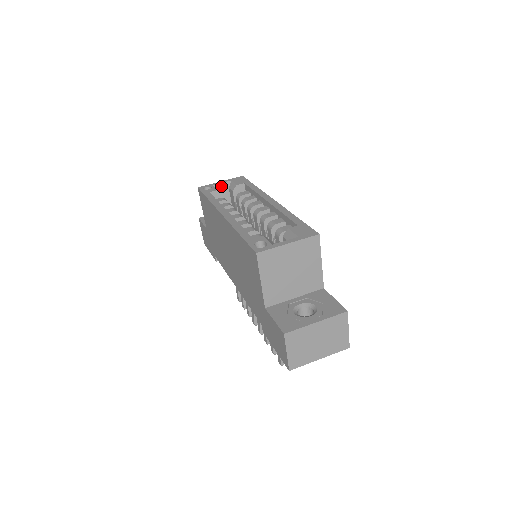
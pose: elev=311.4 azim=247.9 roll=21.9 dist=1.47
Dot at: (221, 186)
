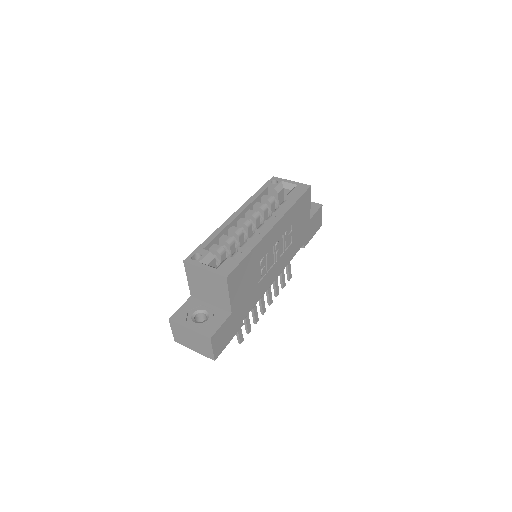
Dot at: (287, 185)
